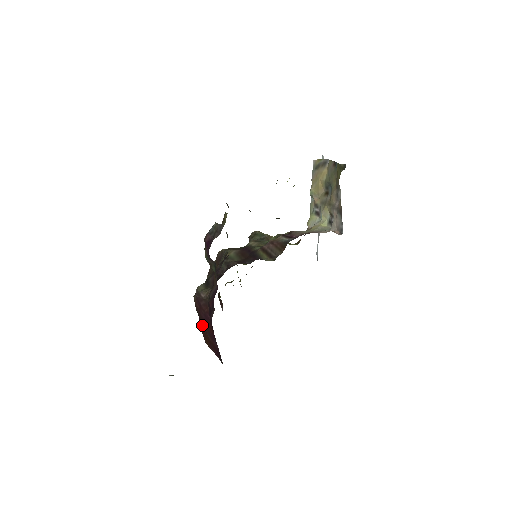
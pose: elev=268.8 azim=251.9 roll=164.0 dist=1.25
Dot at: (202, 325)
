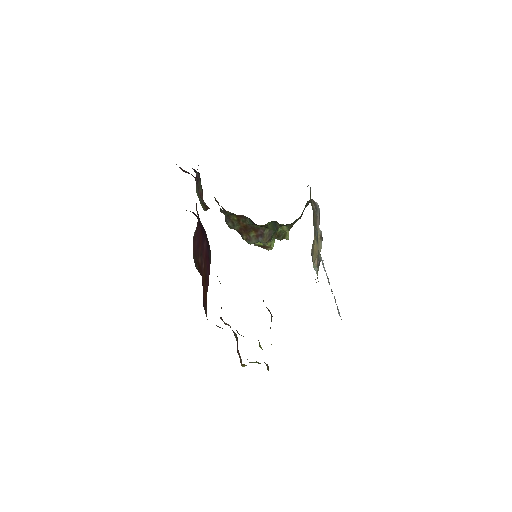
Dot at: occluded
